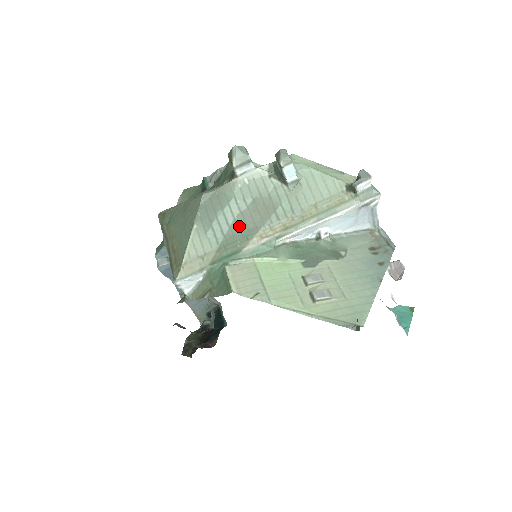
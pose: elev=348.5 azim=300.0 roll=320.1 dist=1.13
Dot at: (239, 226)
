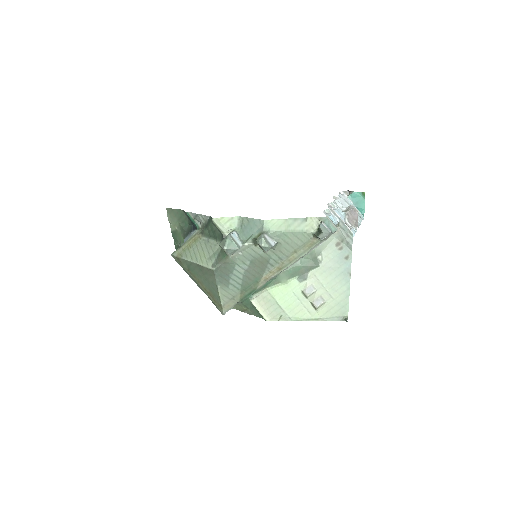
Dot at: (248, 277)
